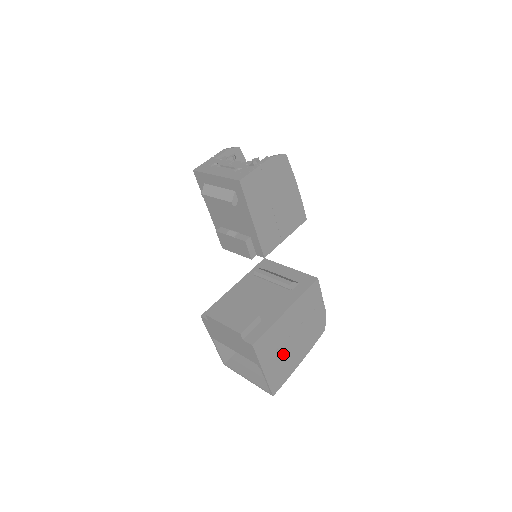
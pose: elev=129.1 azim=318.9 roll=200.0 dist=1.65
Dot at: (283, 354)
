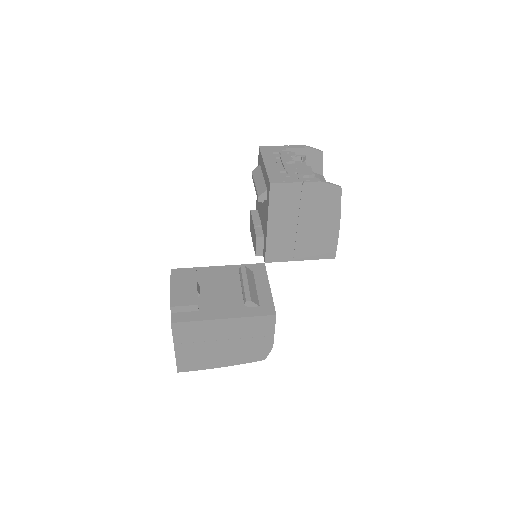
Dot at: (204, 349)
